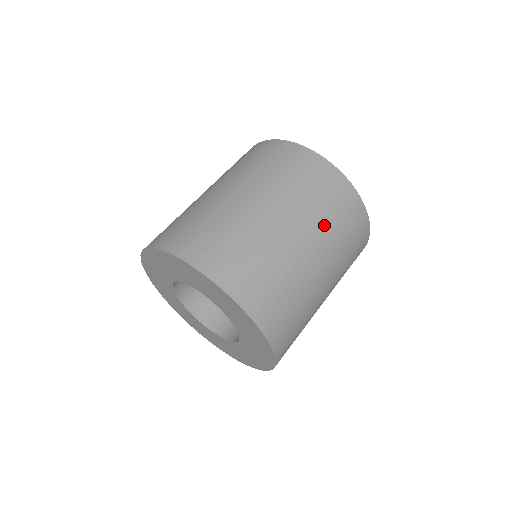
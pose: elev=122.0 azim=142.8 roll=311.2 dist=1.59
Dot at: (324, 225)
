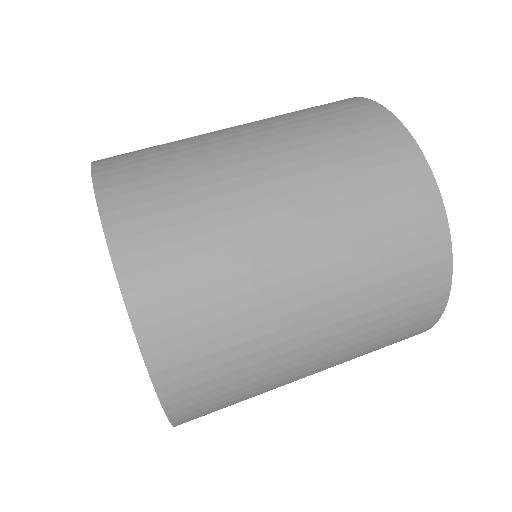
Dot at: (360, 347)
